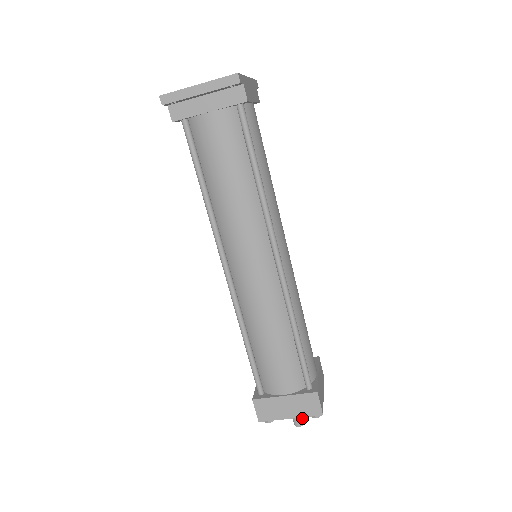
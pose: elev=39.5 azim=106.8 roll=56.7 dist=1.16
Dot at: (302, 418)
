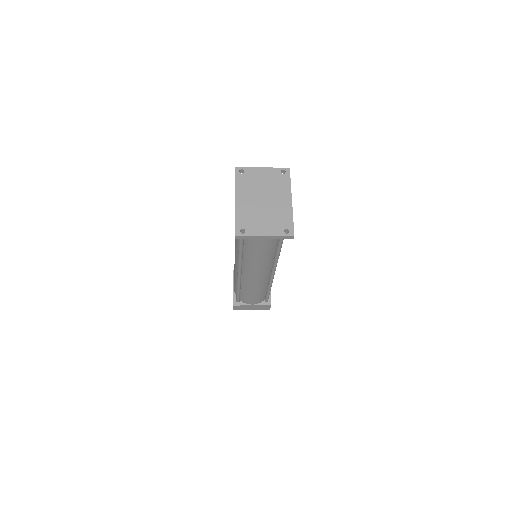
Dot at: occluded
